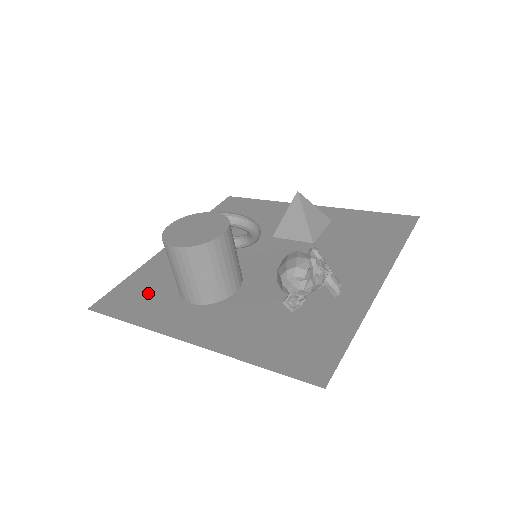
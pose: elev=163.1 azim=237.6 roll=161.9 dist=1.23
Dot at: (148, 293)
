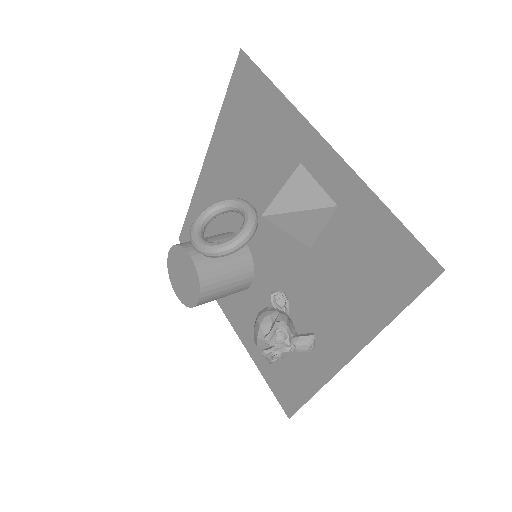
Dot at: occluded
